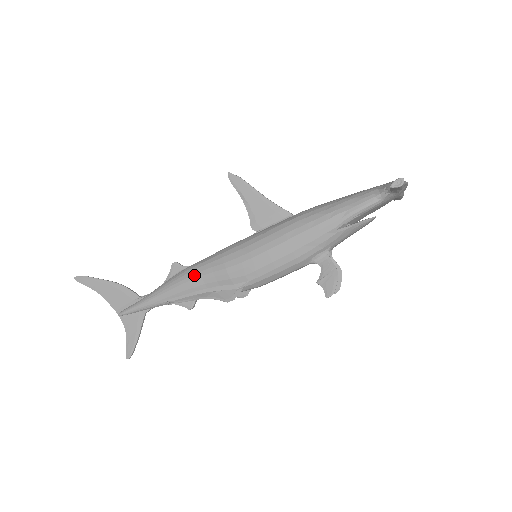
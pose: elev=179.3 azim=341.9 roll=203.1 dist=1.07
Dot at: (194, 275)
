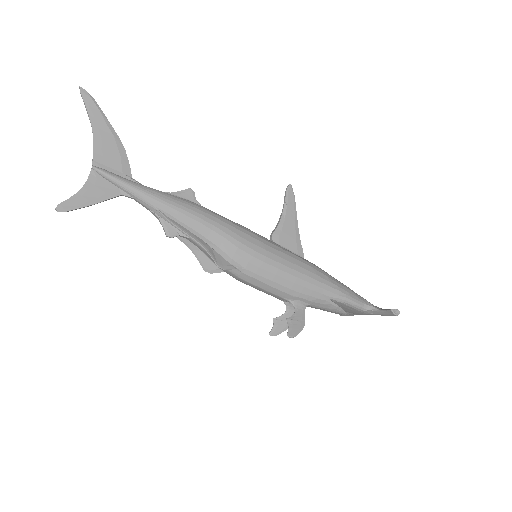
Dot at: (207, 218)
